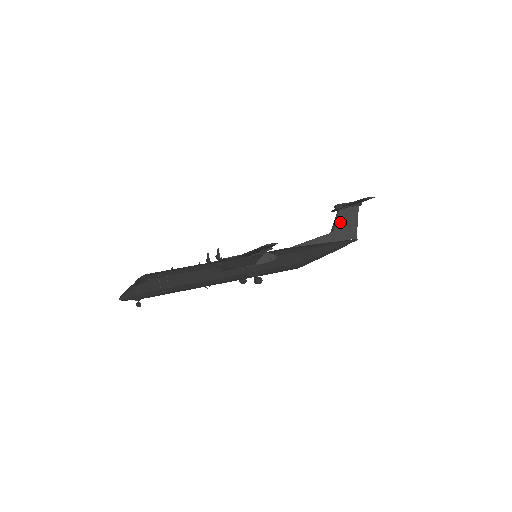
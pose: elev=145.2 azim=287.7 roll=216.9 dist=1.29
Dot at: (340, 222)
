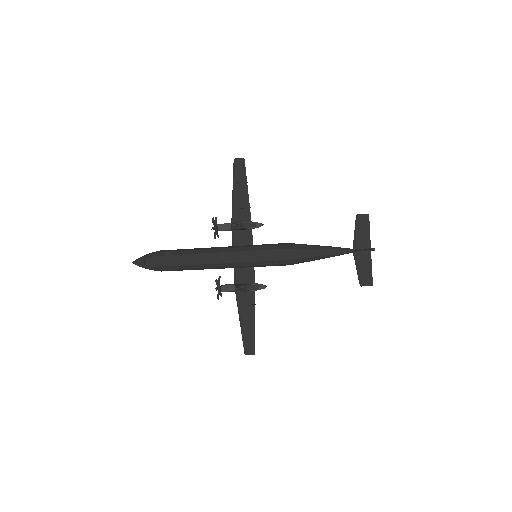
Dot at: occluded
